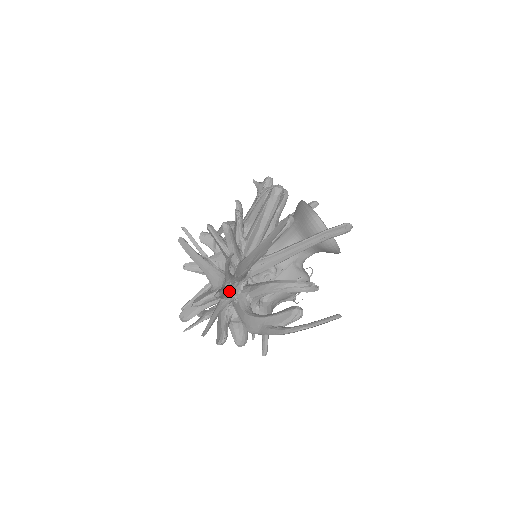
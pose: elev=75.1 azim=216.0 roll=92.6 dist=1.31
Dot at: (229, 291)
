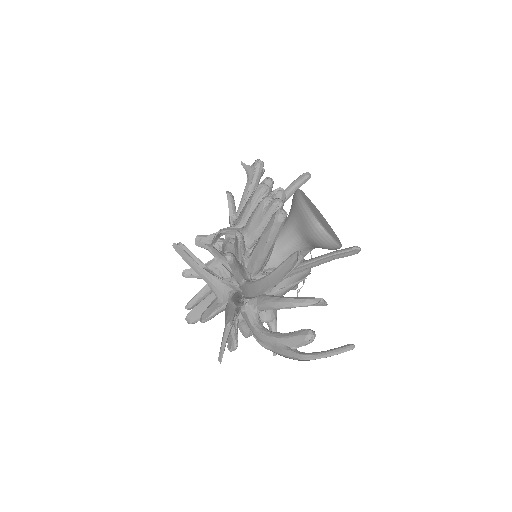
Dot at: (238, 310)
